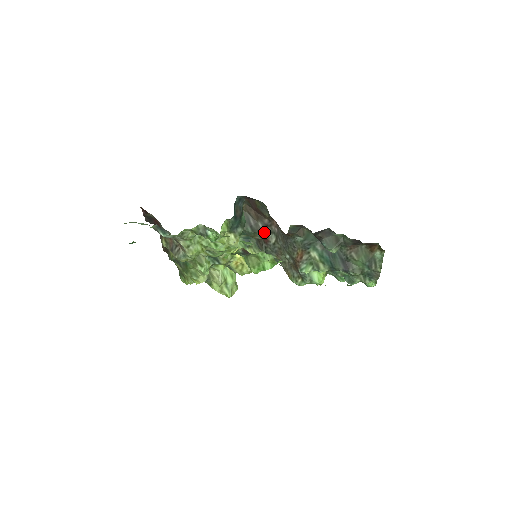
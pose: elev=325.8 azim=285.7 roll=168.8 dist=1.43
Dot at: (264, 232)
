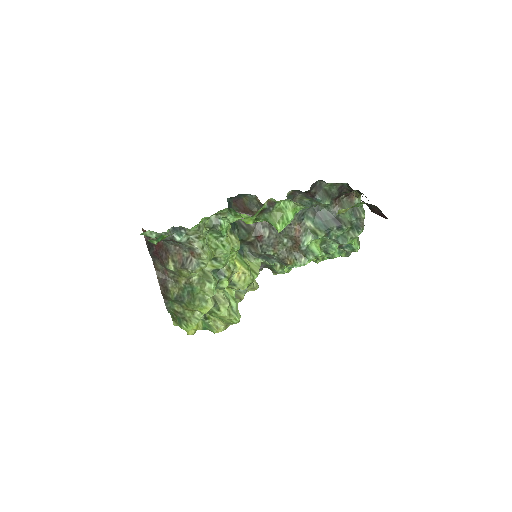
Dot at: (256, 230)
